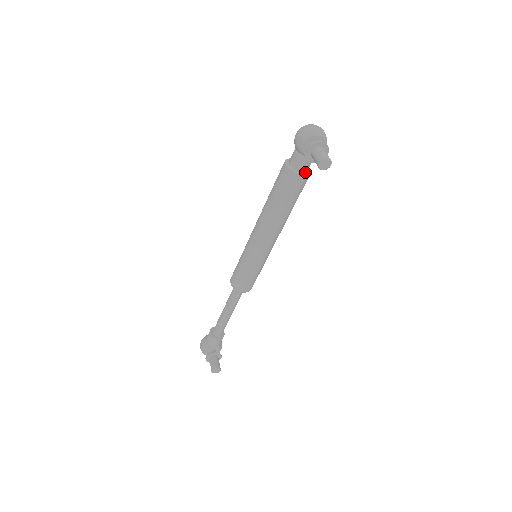
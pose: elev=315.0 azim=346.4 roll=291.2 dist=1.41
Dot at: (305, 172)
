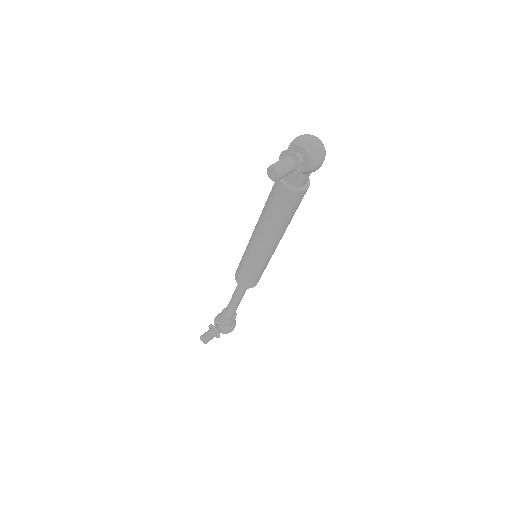
Dot at: (292, 186)
